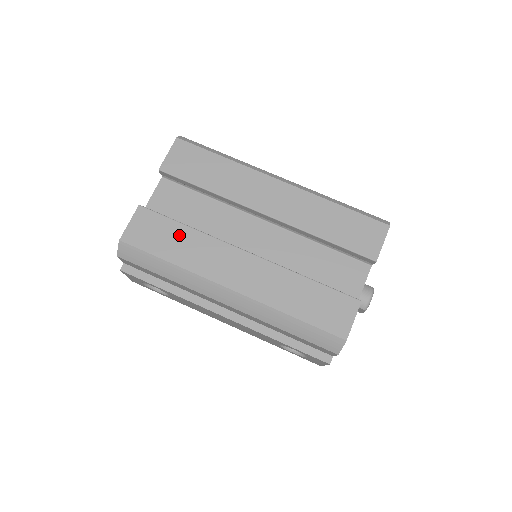
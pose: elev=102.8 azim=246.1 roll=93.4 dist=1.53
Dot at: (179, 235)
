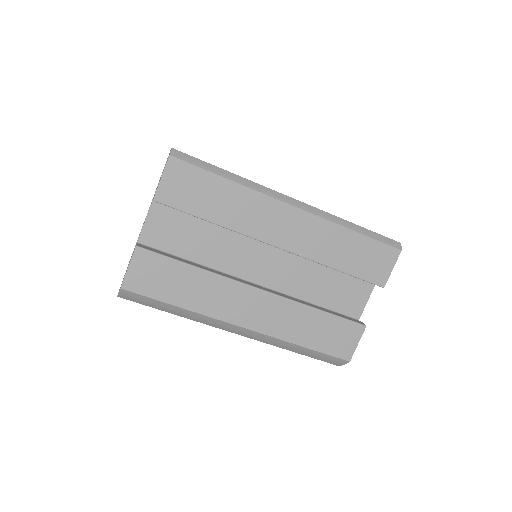
Dot at: (186, 277)
